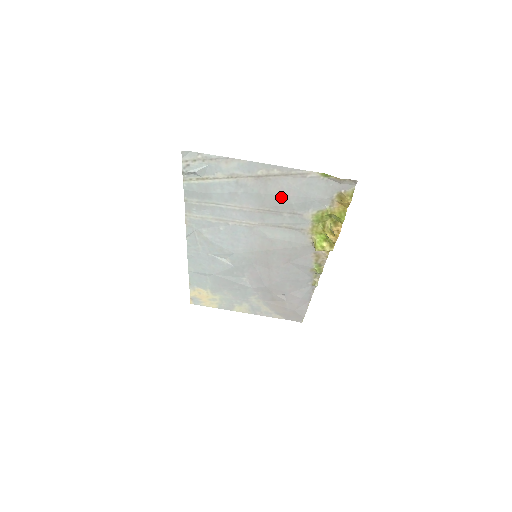
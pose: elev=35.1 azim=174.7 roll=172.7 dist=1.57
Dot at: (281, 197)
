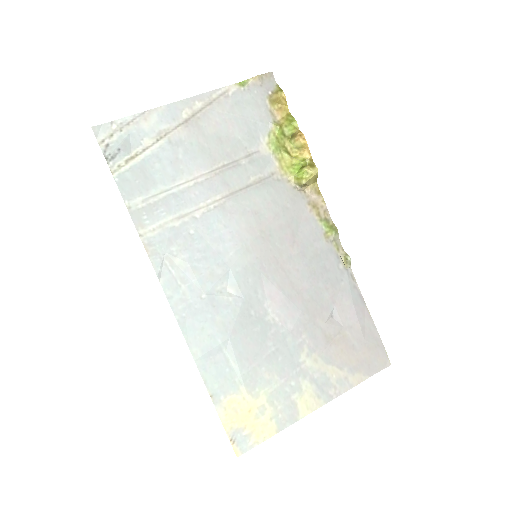
Dot at: (223, 137)
